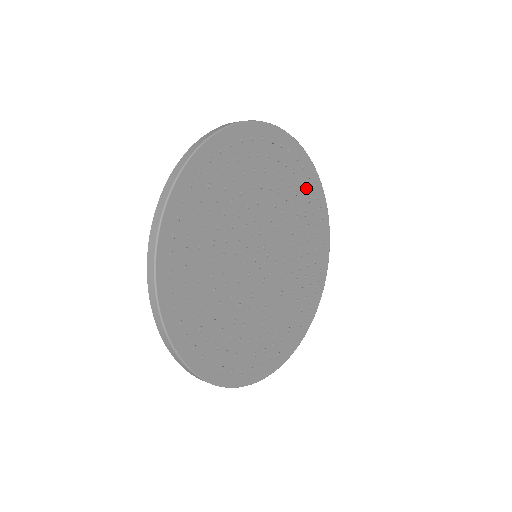
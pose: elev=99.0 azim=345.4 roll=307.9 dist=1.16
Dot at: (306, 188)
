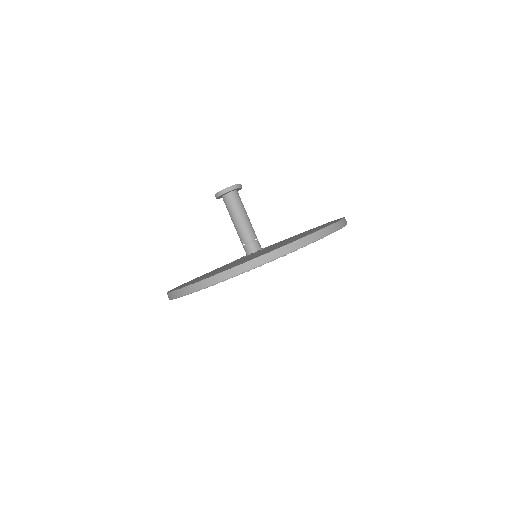
Dot at: occluded
